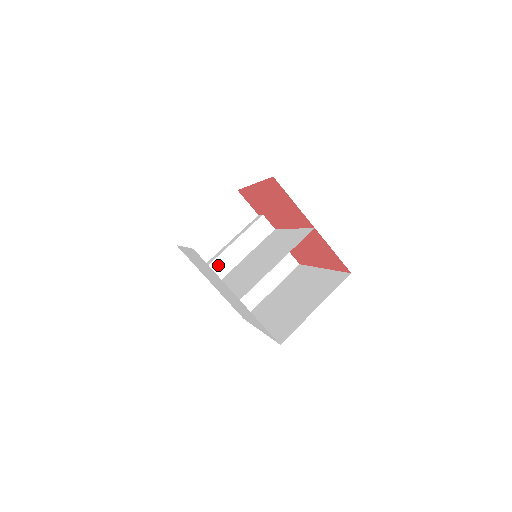
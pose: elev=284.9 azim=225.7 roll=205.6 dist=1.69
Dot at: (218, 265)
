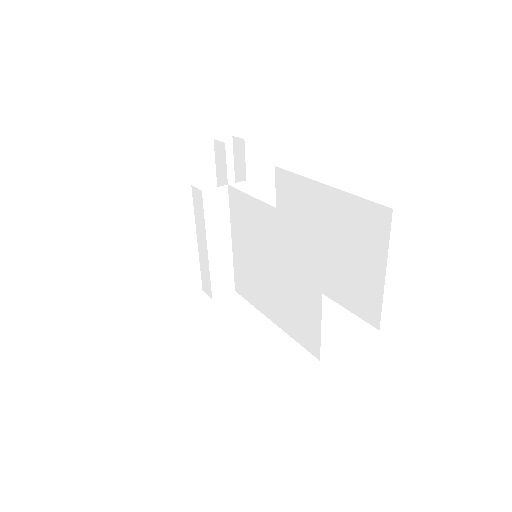
Dot at: (218, 278)
